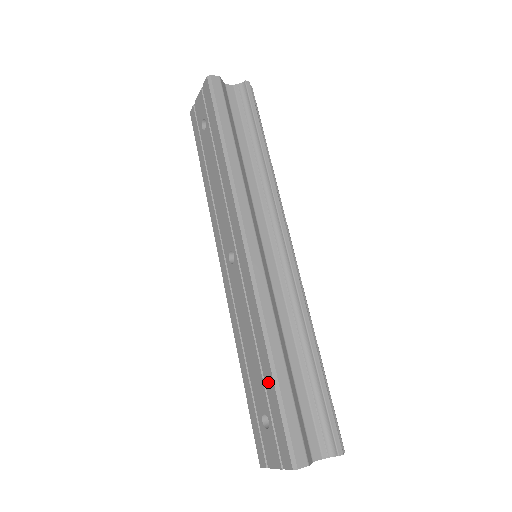
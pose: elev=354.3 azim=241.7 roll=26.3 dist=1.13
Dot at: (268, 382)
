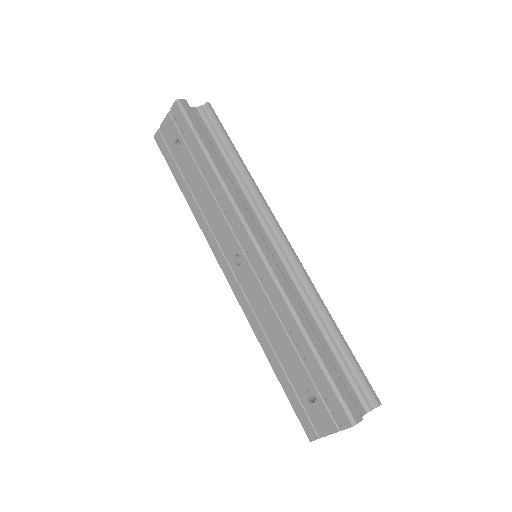
Dot at: (308, 359)
